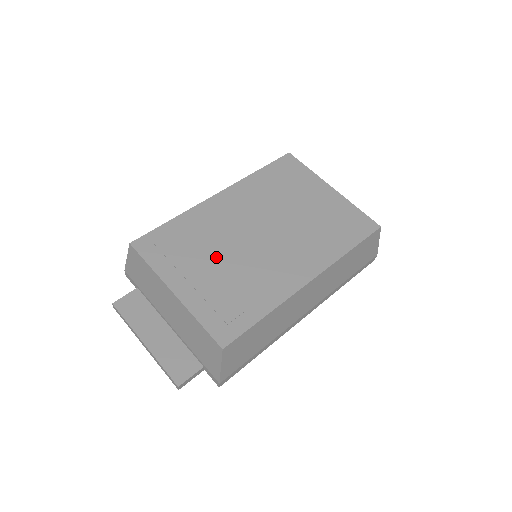
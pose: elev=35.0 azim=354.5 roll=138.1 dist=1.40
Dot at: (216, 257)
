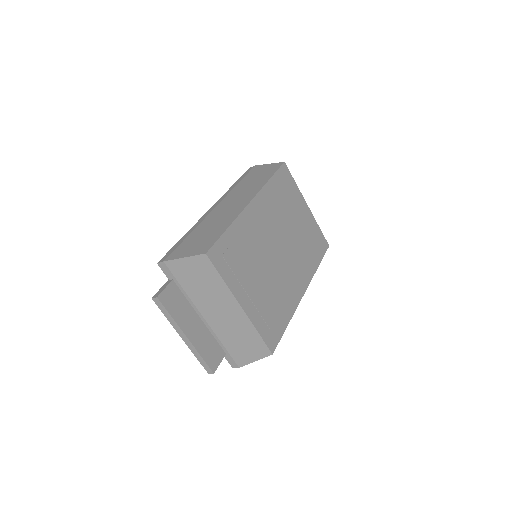
Dot at: (259, 271)
